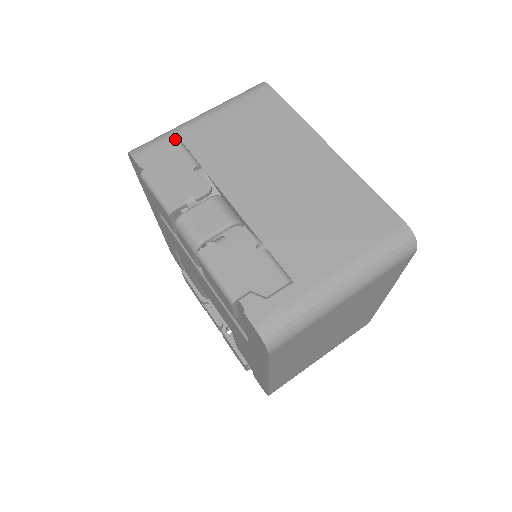
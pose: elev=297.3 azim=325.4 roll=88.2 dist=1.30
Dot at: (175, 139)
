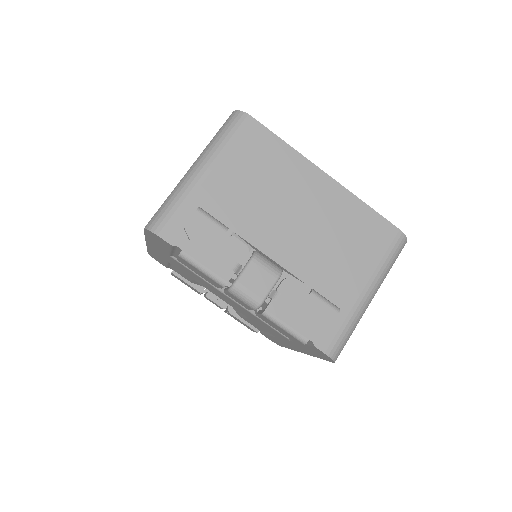
Dot at: (190, 205)
